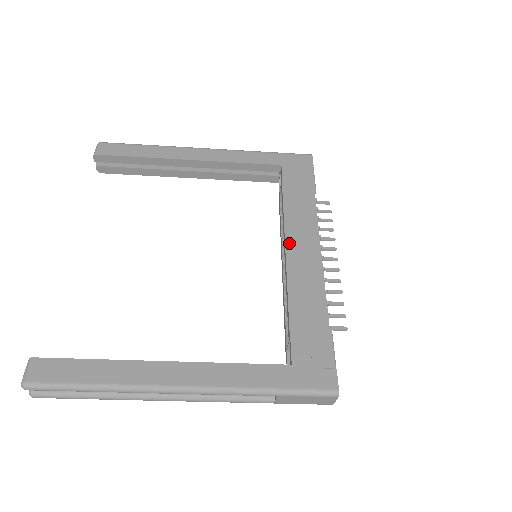
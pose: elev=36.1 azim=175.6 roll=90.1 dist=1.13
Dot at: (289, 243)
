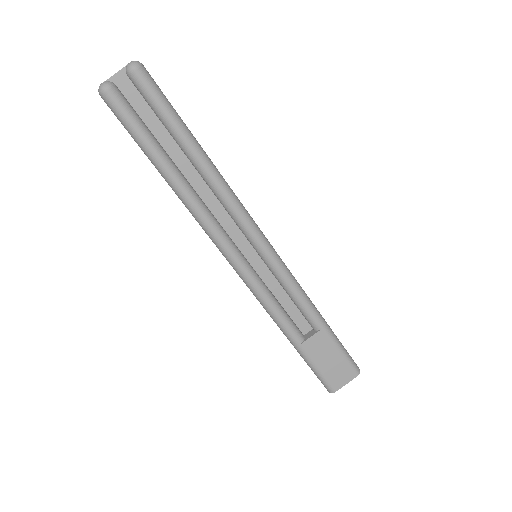
Dot at: occluded
